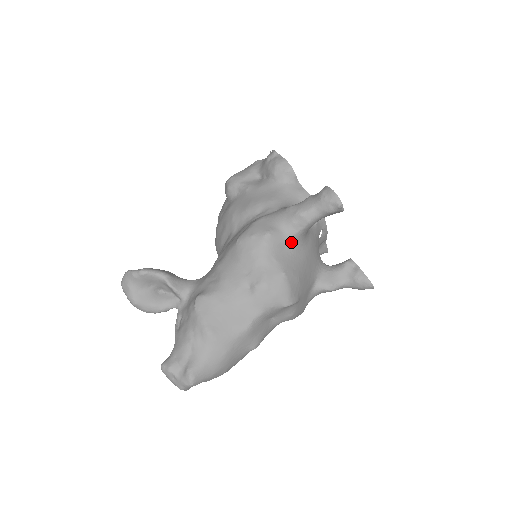
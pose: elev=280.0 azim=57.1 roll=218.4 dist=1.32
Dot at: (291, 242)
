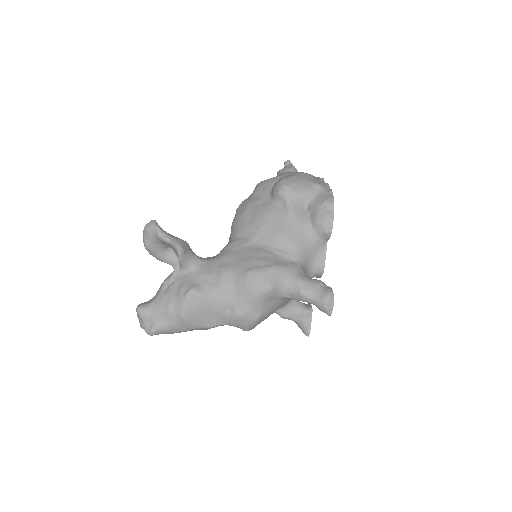
Dot at: (281, 298)
